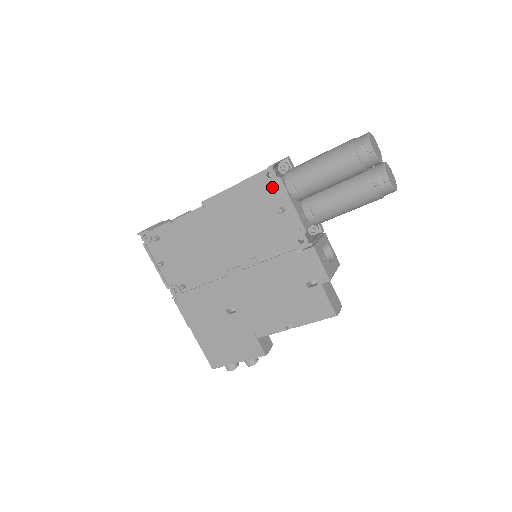
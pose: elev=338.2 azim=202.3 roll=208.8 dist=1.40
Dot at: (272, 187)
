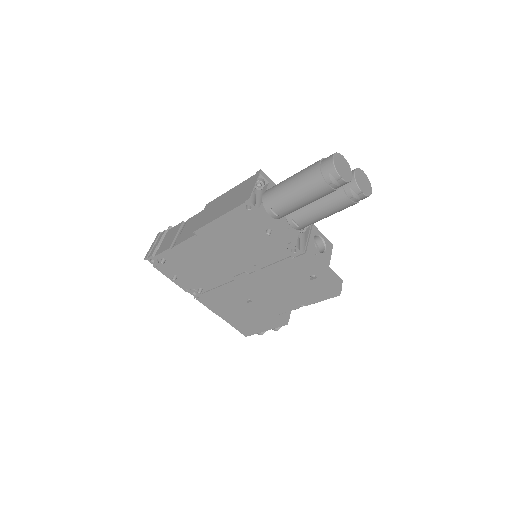
Dot at: (254, 215)
